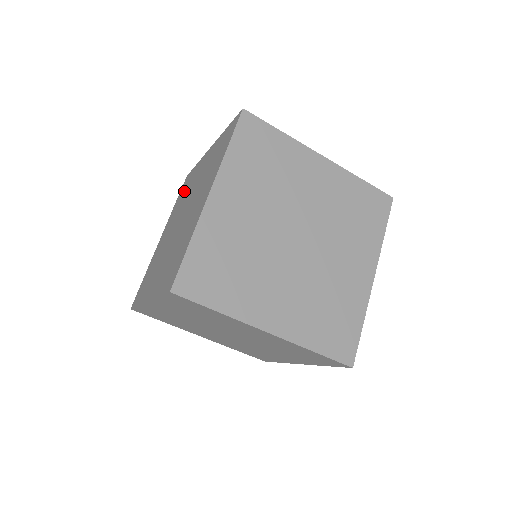
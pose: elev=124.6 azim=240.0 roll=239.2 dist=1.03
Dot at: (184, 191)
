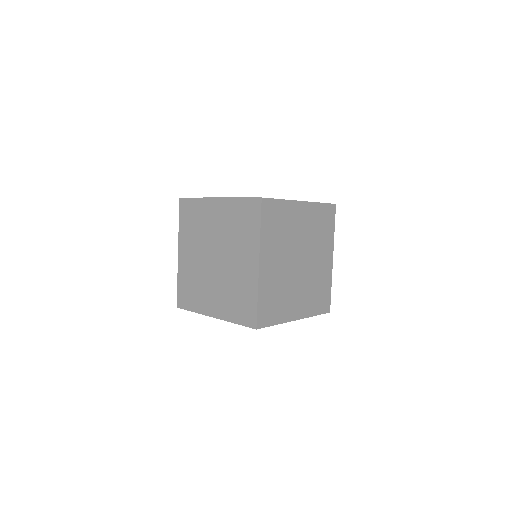
Dot at: occluded
